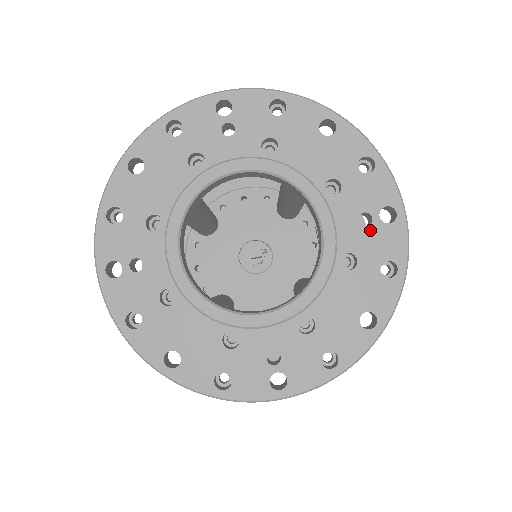
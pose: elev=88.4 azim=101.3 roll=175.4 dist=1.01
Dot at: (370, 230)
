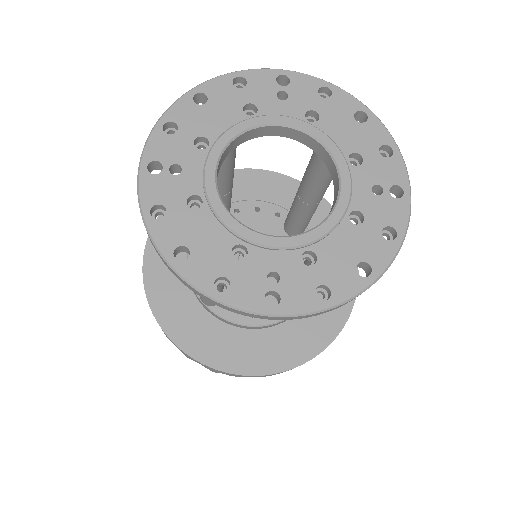
Dot at: (380, 199)
